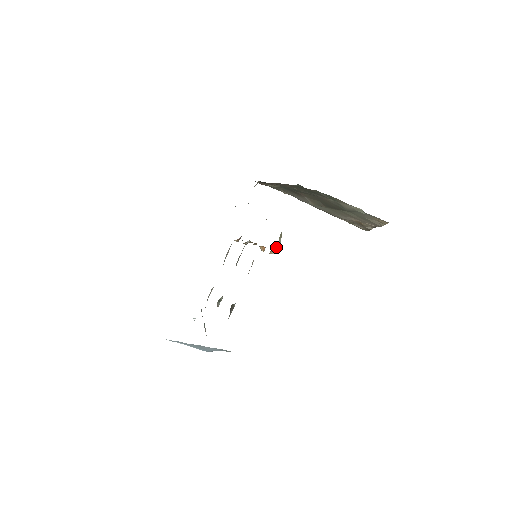
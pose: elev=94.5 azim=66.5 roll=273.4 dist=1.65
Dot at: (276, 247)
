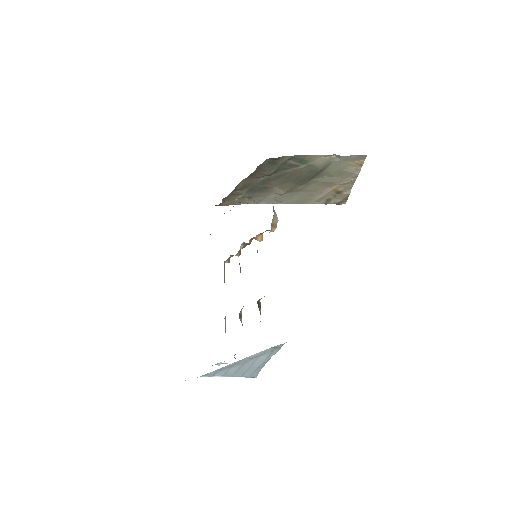
Dot at: (274, 222)
